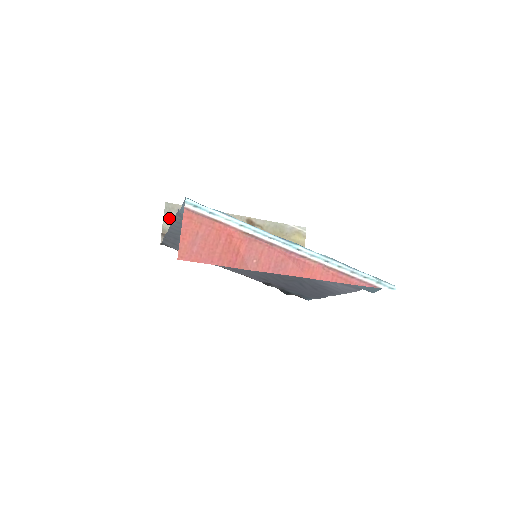
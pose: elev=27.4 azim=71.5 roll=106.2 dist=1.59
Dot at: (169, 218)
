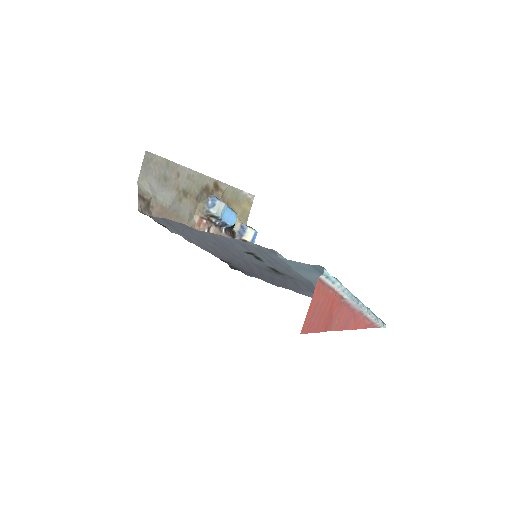
Dot at: (146, 172)
